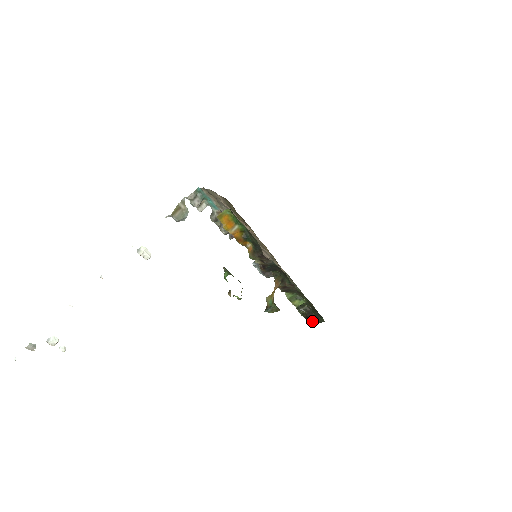
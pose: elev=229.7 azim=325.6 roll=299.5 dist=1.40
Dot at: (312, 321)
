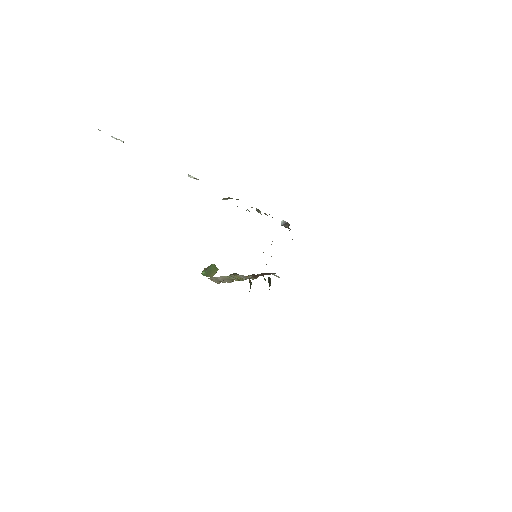
Dot at: (269, 282)
